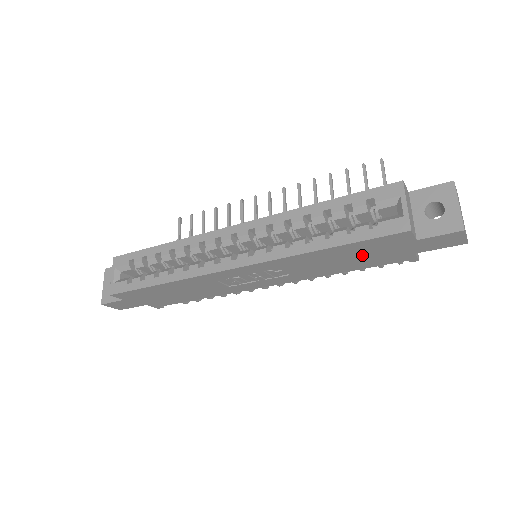
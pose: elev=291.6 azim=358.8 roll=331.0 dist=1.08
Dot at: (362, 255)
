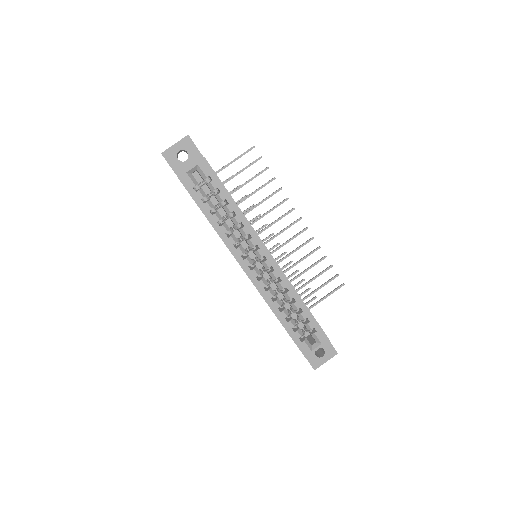
Dot at: occluded
